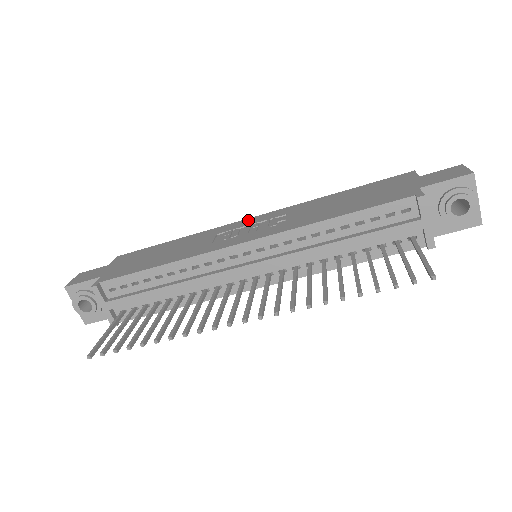
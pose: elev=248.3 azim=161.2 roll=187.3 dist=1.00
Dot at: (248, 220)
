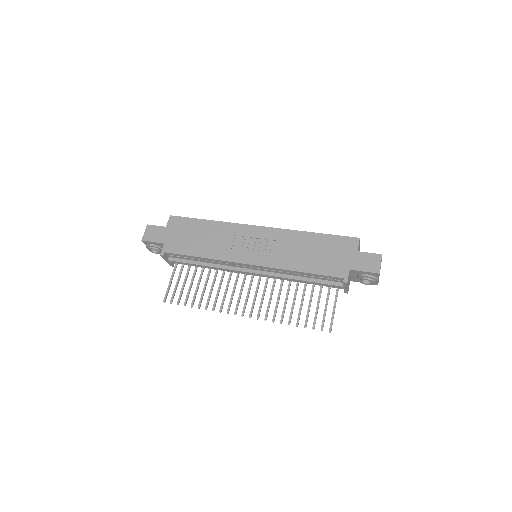
Dot at: (255, 229)
